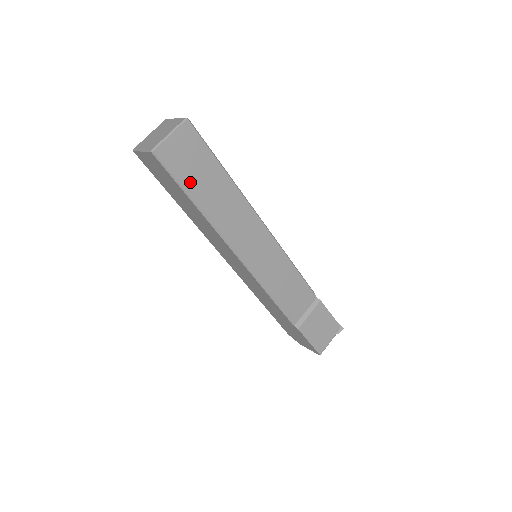
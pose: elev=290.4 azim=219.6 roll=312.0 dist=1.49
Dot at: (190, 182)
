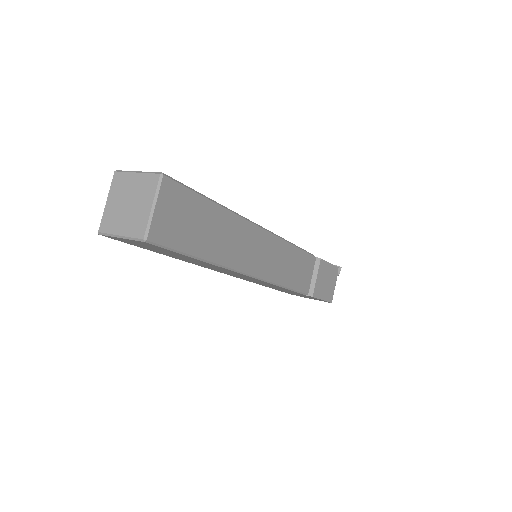
Dot at: (192, 242)
